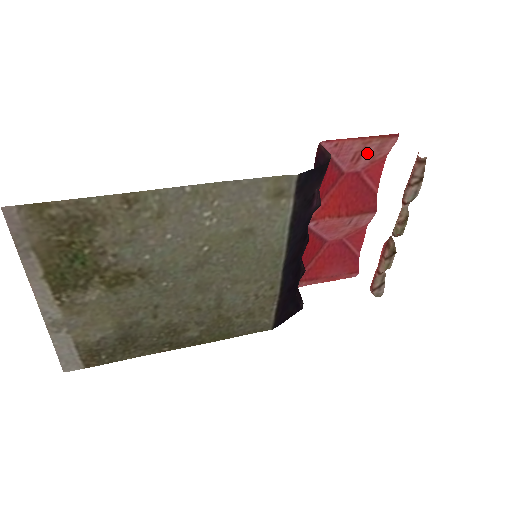
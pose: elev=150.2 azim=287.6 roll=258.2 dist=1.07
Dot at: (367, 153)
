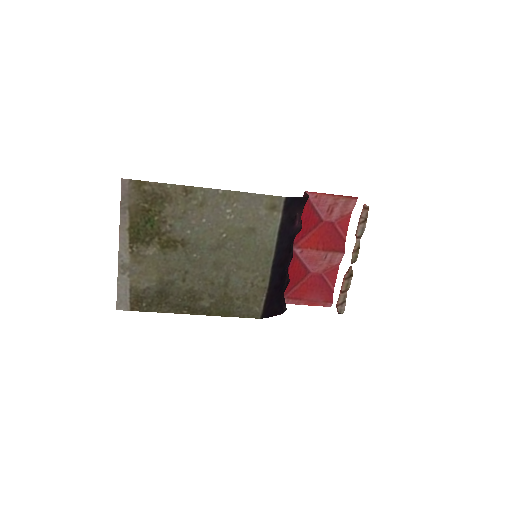
Dot at: (337, 207)
